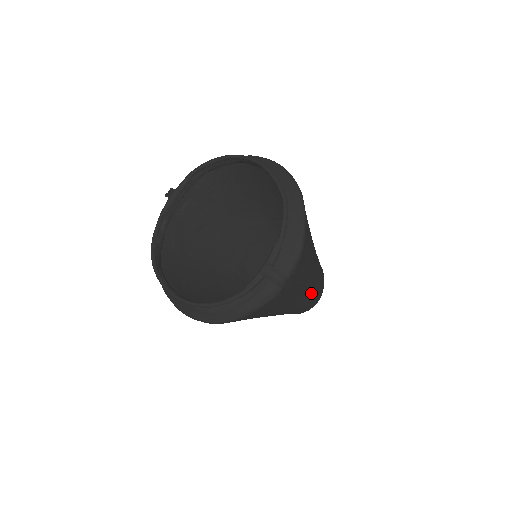
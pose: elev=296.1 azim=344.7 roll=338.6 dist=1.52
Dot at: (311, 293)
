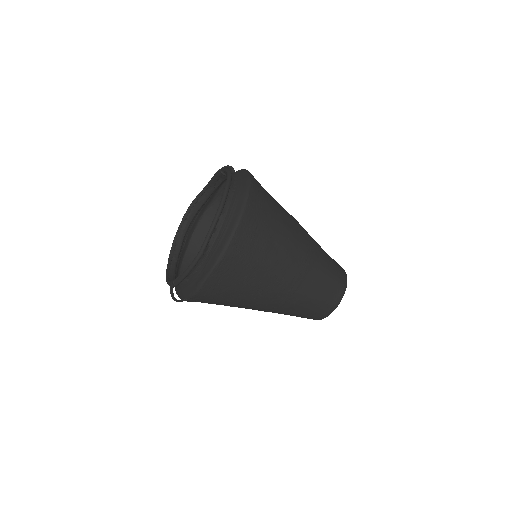
Dot at: (283, 312)
